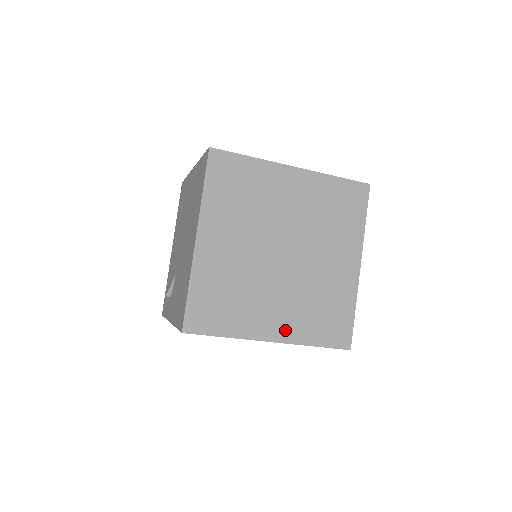
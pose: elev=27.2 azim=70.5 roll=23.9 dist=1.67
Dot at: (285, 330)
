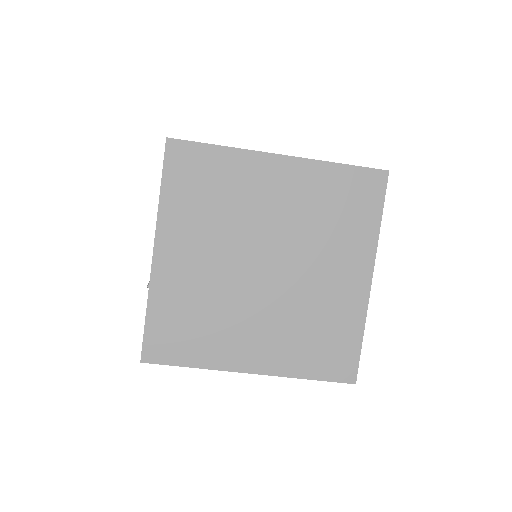
Dot at: occluded
